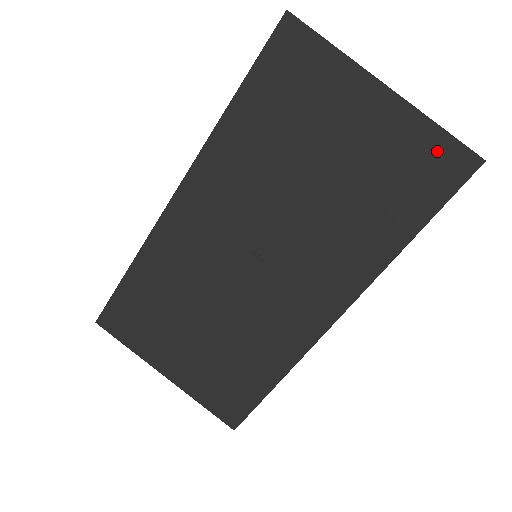
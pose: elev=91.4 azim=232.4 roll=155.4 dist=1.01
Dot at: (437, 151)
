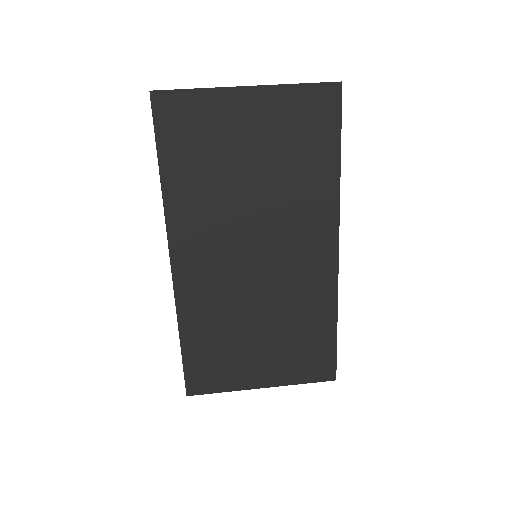
Dot at: (310, 99)
